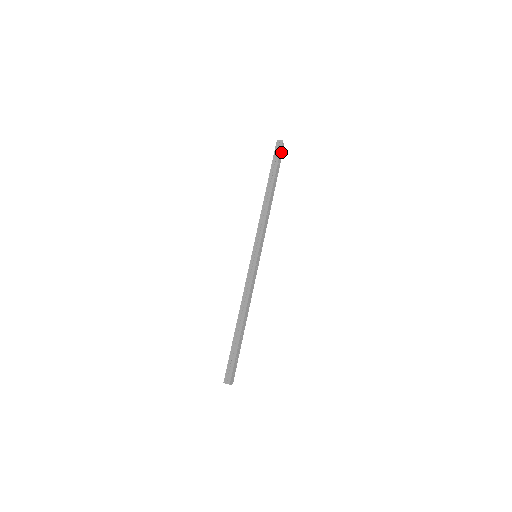
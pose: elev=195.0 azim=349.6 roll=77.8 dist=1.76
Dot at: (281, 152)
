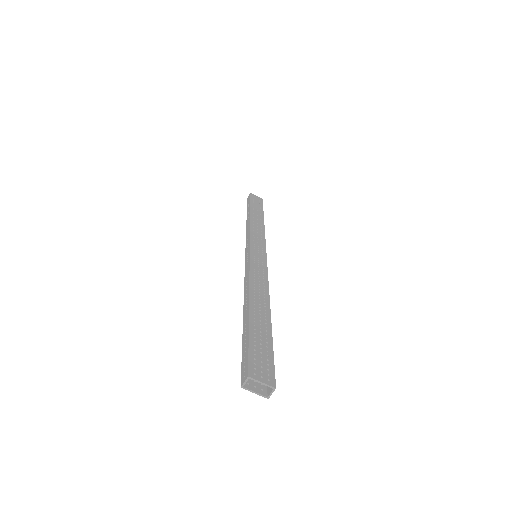
Dot at: (256, 200)
